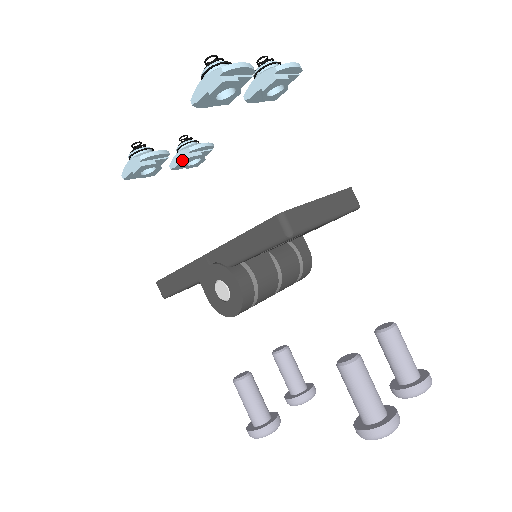
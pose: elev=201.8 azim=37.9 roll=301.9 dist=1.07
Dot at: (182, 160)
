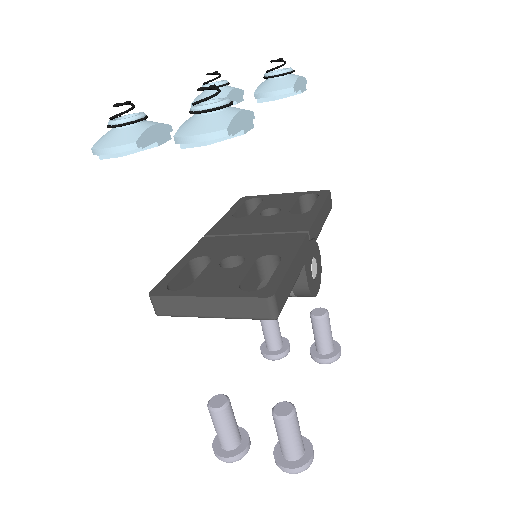
Dot at: occluded
